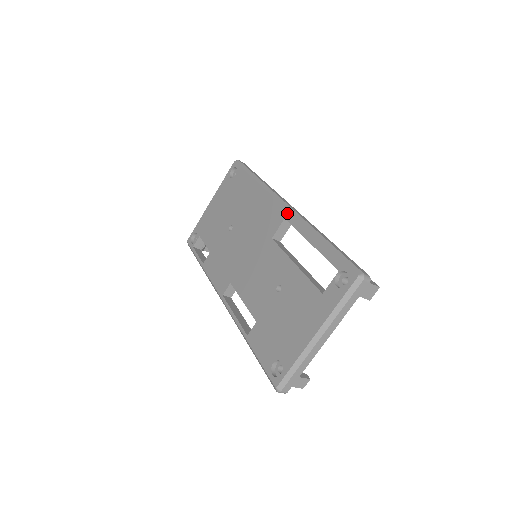
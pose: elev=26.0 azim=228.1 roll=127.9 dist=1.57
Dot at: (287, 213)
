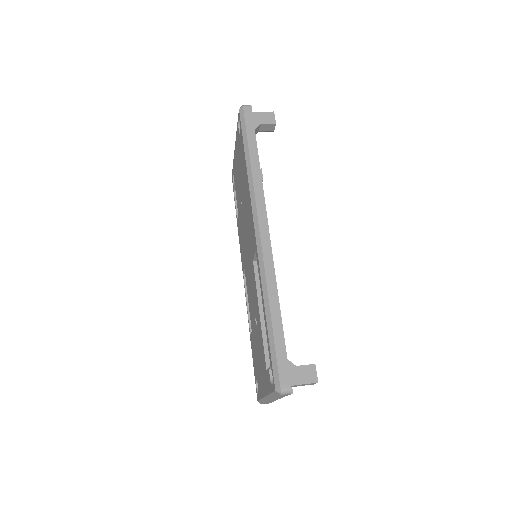
Dot at: (256, 247)
